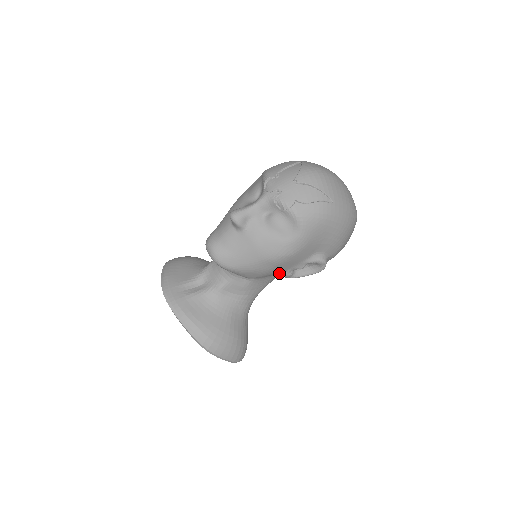
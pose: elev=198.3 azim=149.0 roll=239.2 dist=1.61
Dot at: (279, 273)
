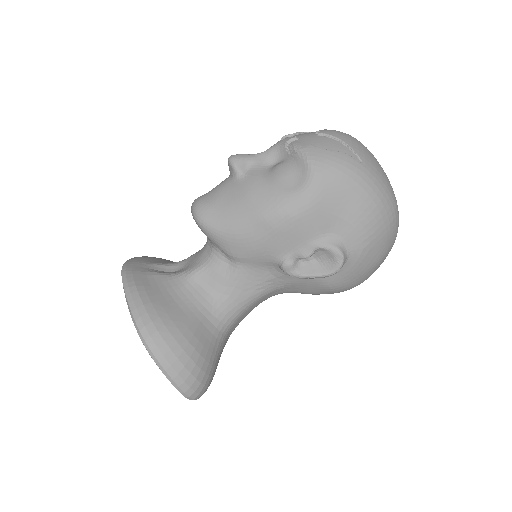
Dot at: (275, 258)
